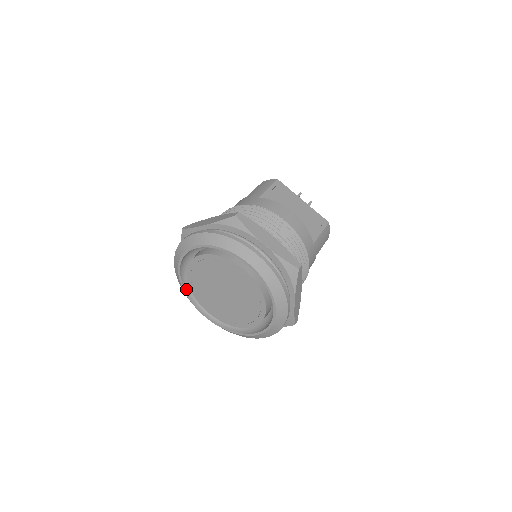
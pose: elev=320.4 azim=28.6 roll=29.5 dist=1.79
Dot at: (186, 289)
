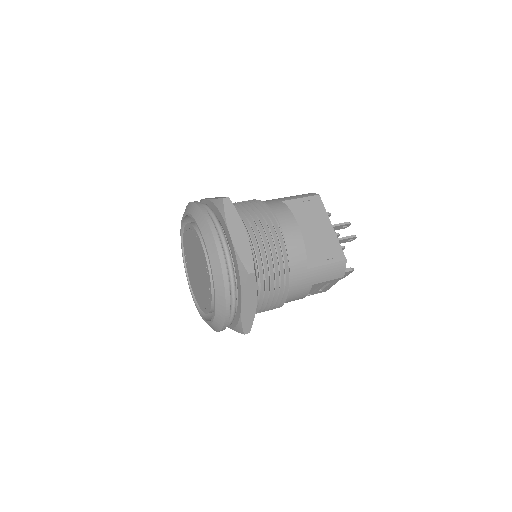
Dot at: occluded
